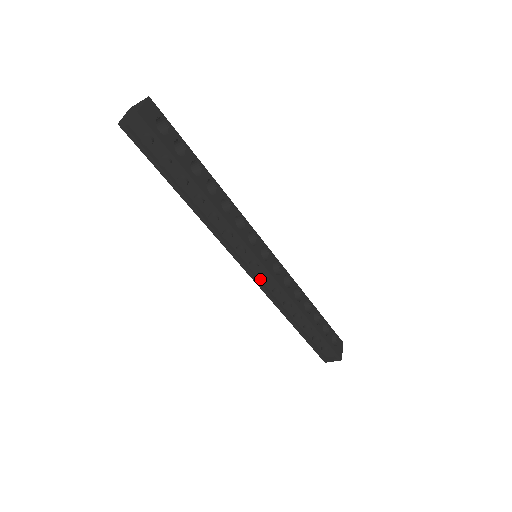
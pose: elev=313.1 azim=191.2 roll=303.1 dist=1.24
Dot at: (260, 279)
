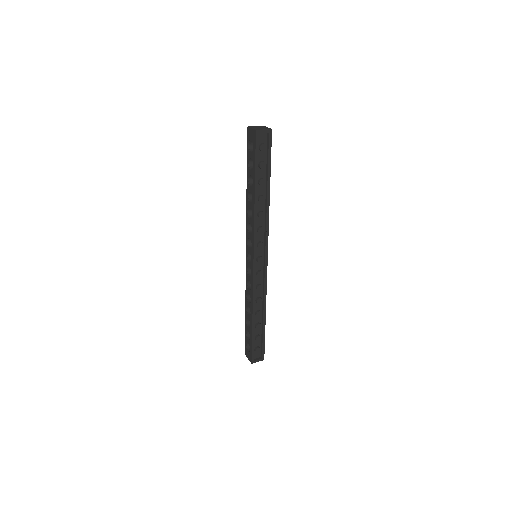
Dot at: (258, 272)
